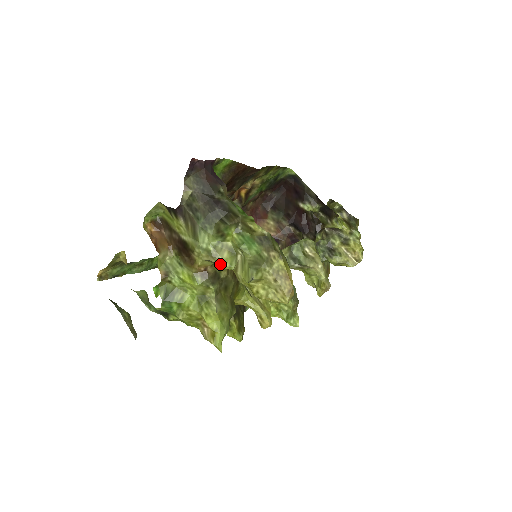
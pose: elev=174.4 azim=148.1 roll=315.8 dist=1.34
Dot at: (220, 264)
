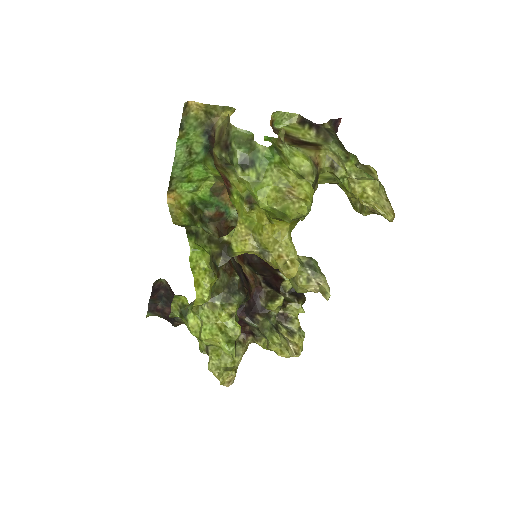
Dot at: (340, 166)
